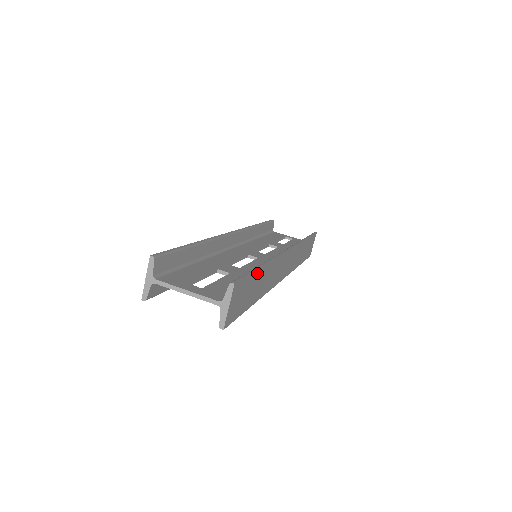
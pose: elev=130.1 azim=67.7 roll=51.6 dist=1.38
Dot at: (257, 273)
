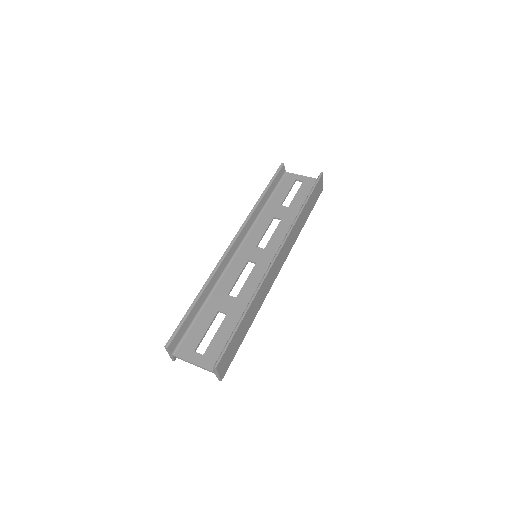
Dot at: (240, 327)
